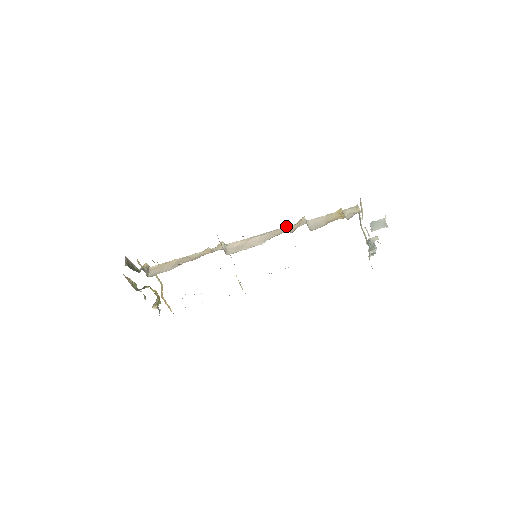
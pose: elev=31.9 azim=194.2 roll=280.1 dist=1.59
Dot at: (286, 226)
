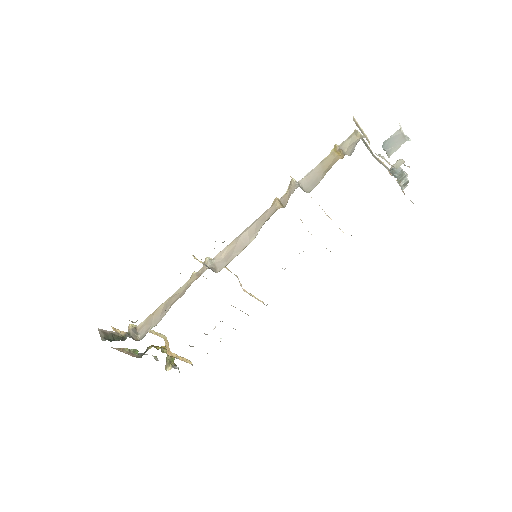
Dot at: (275, 201)
